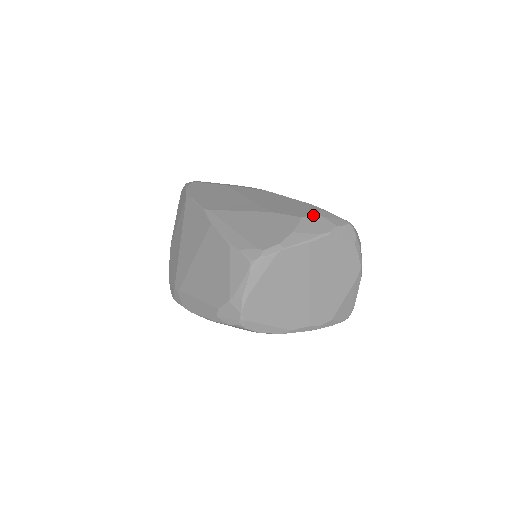
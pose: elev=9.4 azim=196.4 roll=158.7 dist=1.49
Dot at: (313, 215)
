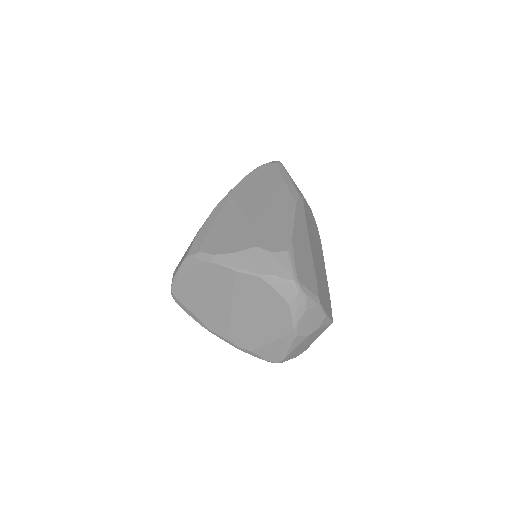
Dot at: (268, 251)
